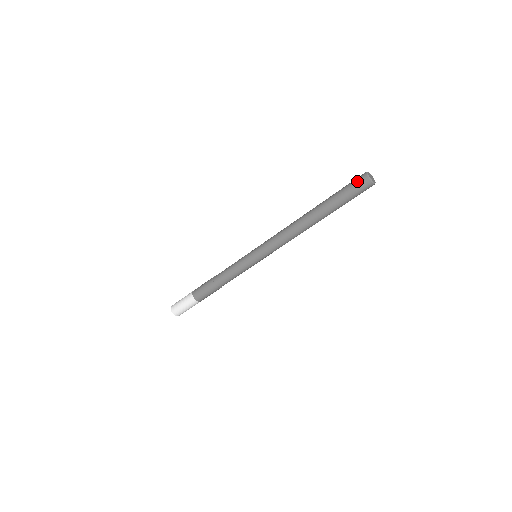
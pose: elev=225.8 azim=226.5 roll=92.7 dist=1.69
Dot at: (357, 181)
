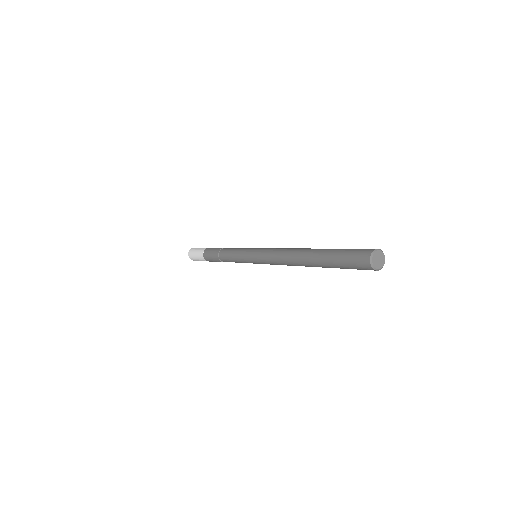
Dot at: (357, 260)
